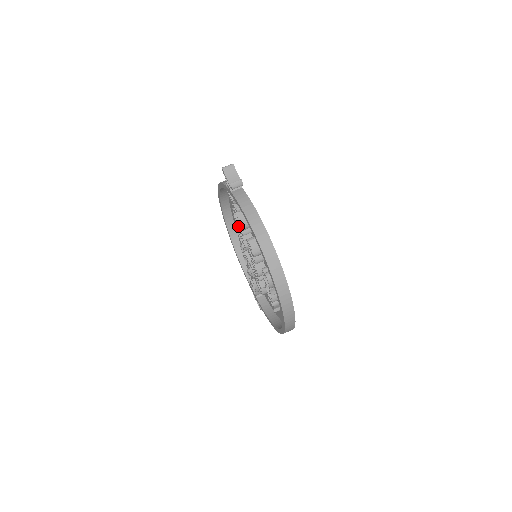
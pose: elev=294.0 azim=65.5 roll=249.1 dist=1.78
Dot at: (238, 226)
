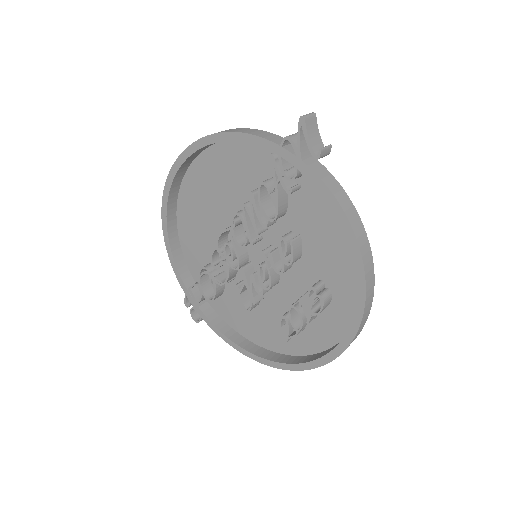
Dot at: (258, 211)
